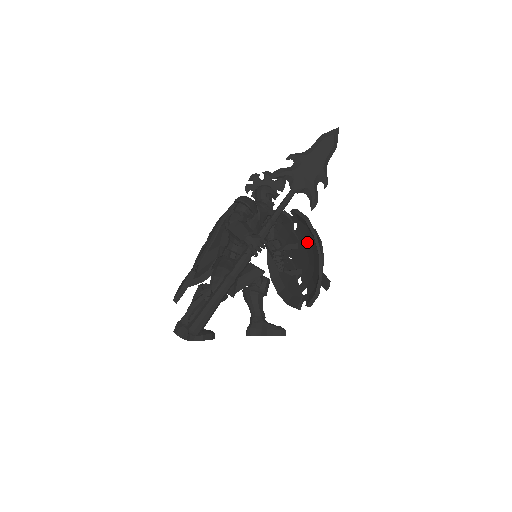
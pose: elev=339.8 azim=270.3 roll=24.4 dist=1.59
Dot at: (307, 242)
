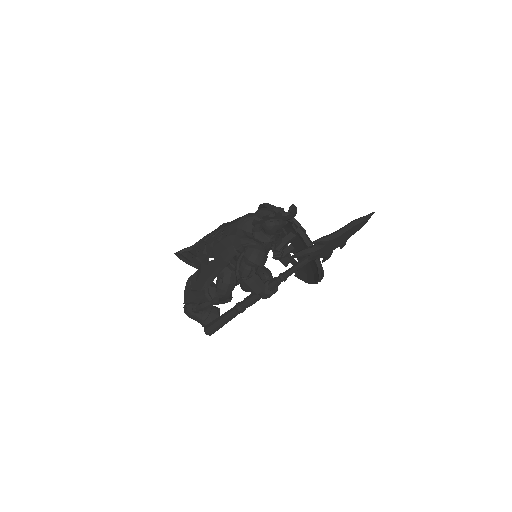
Dot at: (307, 246)
